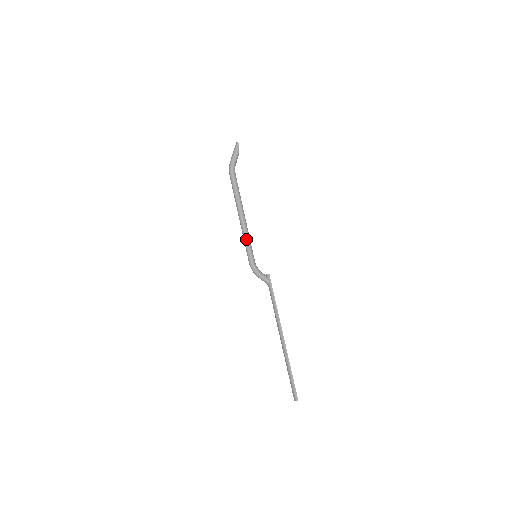
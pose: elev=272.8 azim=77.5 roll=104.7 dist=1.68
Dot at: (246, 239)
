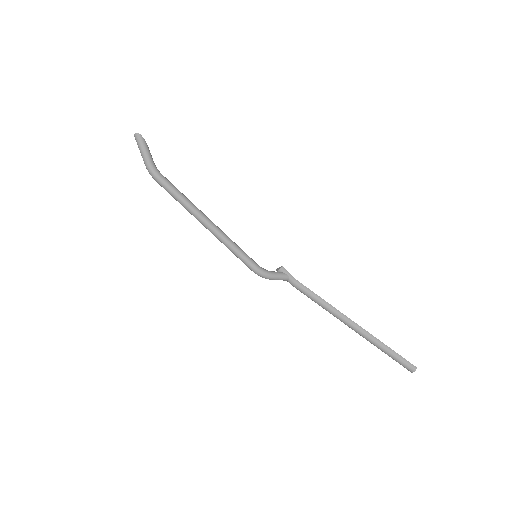
Dot at: (232, 244)
